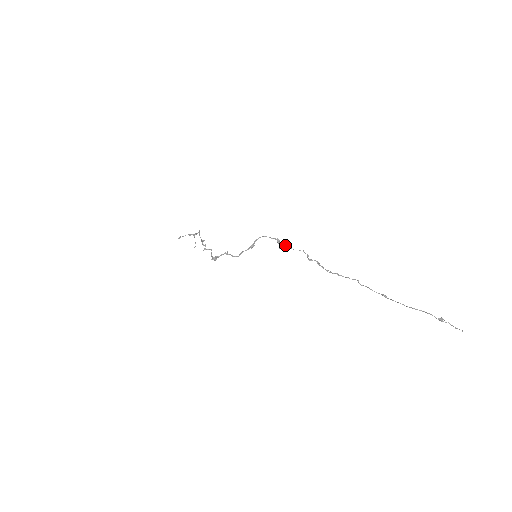
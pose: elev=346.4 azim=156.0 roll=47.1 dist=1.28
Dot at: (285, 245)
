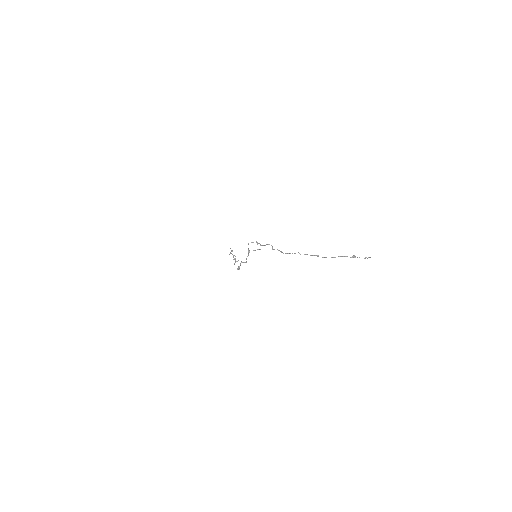
Dot at: (260, 244)
